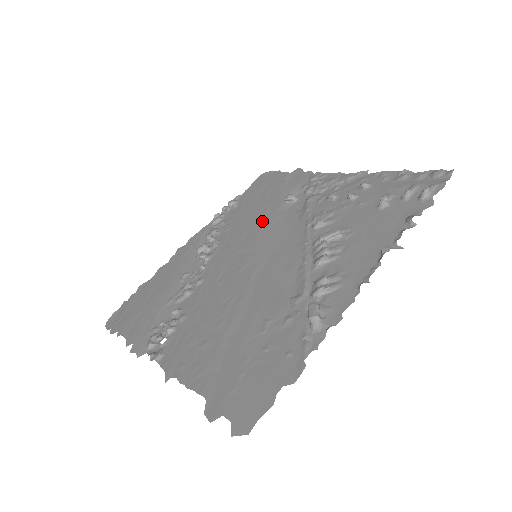
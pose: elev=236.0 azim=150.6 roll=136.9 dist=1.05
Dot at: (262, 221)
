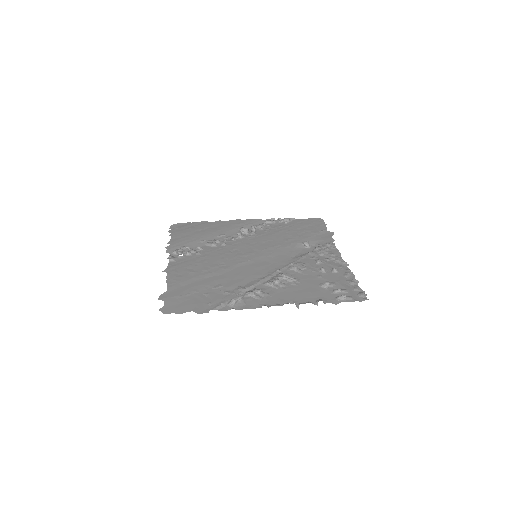
Dot at: (281, 243)
